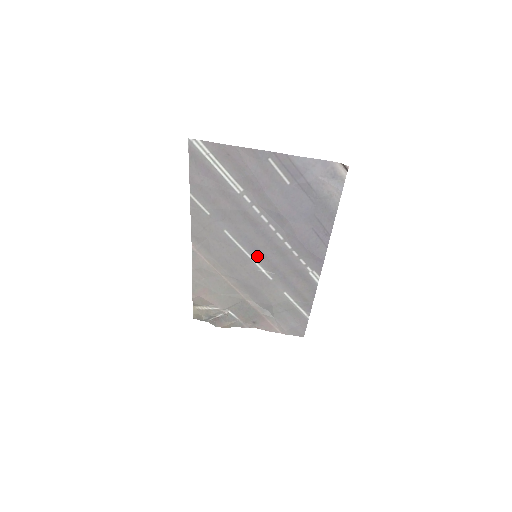
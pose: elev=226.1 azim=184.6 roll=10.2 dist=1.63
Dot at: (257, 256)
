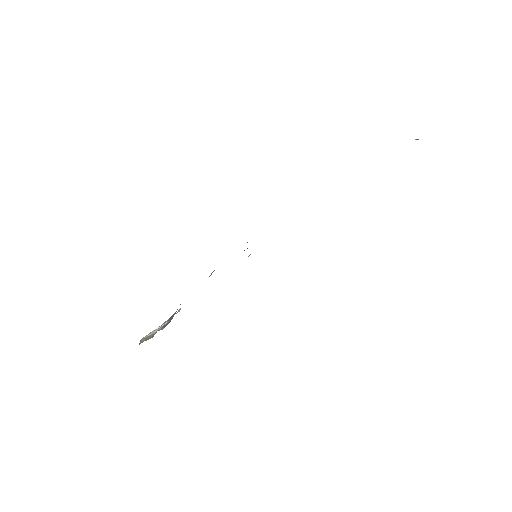
Dot at: occluded
